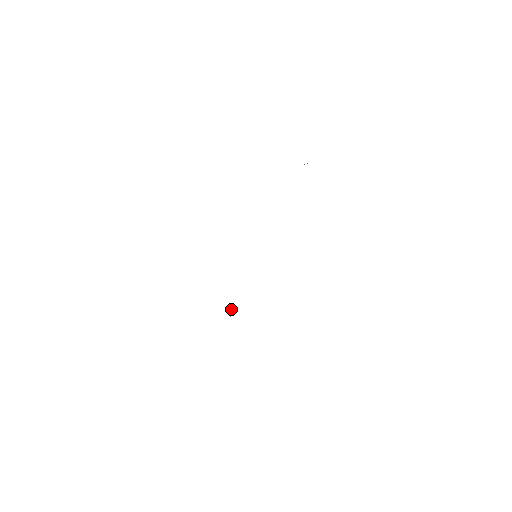
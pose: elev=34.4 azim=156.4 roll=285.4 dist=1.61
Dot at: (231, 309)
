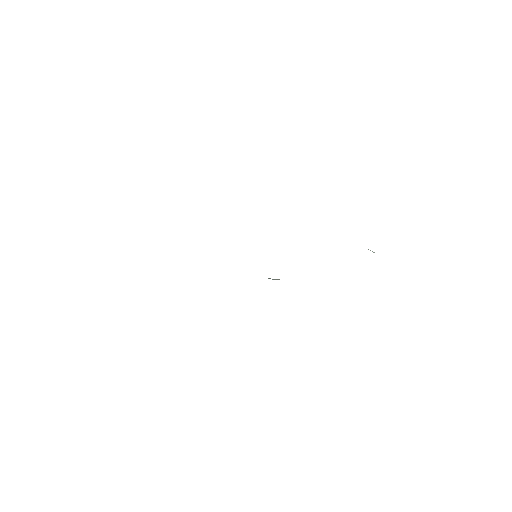
Dot at: occluded
